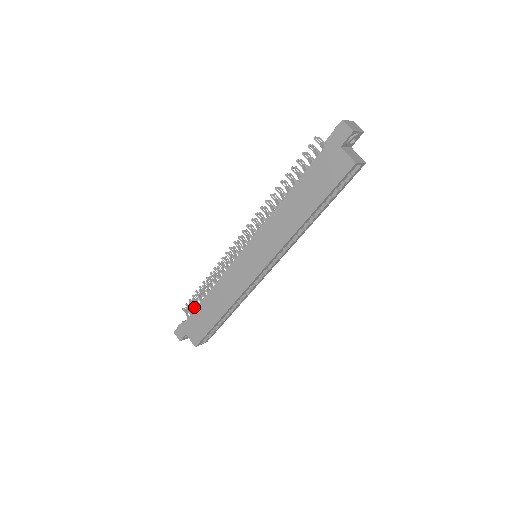
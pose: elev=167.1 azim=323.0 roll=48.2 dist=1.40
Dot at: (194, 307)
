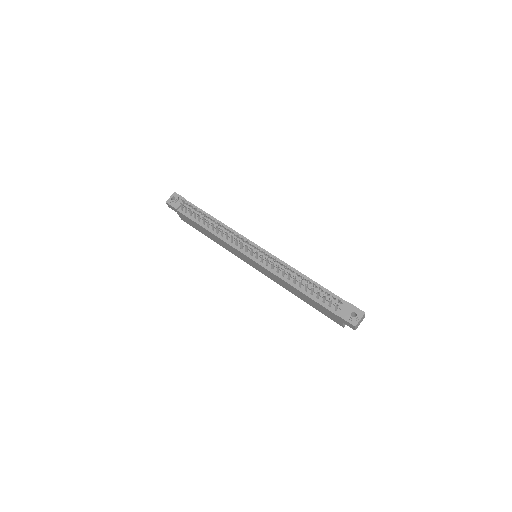
Dot at: (191, 214)
